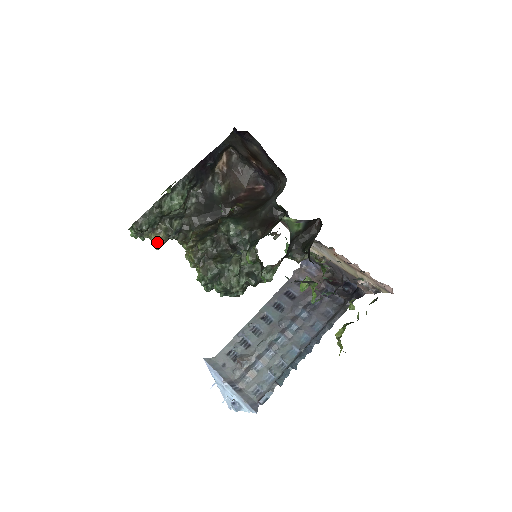
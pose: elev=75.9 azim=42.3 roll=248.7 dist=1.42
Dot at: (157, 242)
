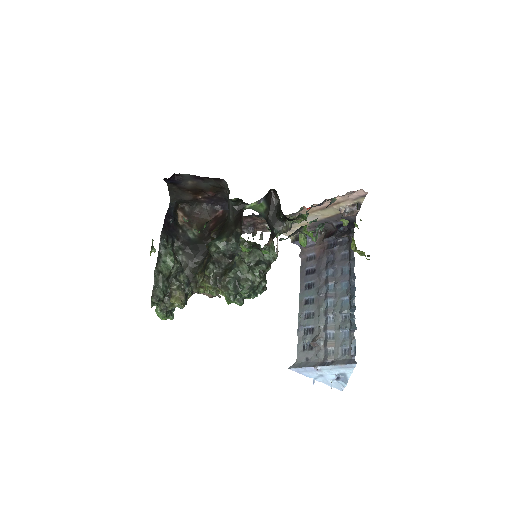
Dot at: (179, 301)
